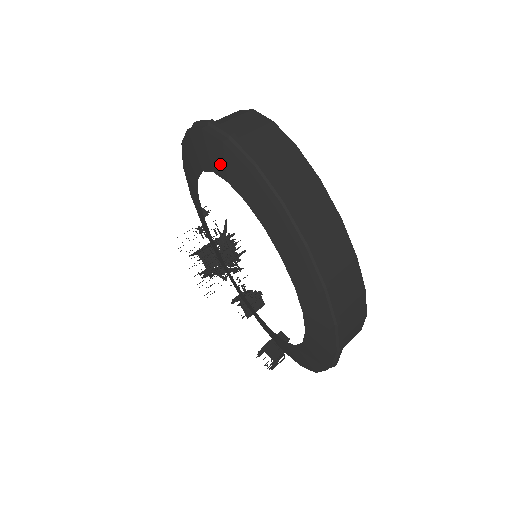
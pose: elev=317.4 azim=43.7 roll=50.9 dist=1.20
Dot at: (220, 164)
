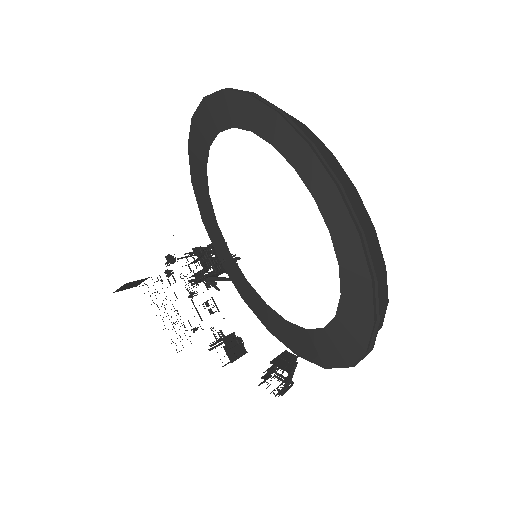
Dot at: (243, 116)
